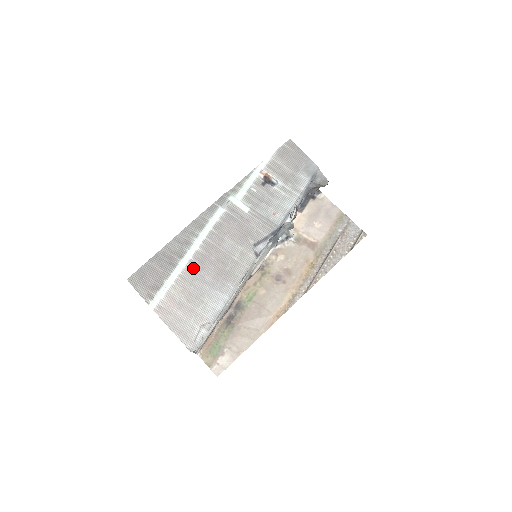
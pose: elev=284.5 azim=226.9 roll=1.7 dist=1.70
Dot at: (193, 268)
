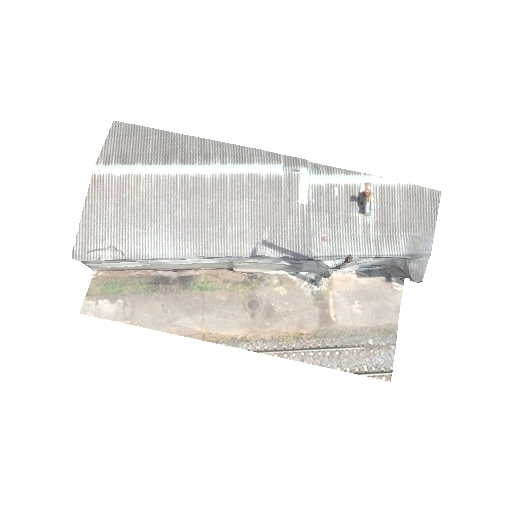
Dot at: (179, 186)
